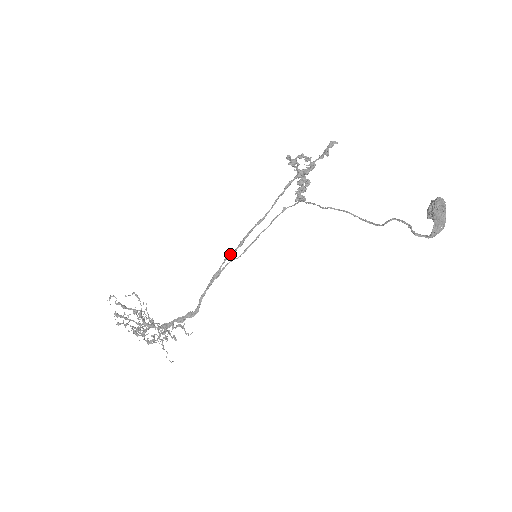
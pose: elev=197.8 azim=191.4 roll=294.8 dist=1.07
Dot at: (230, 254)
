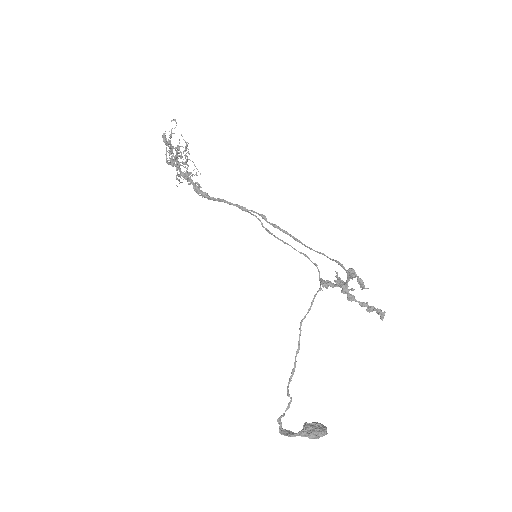
Dot at: (263, 218)
